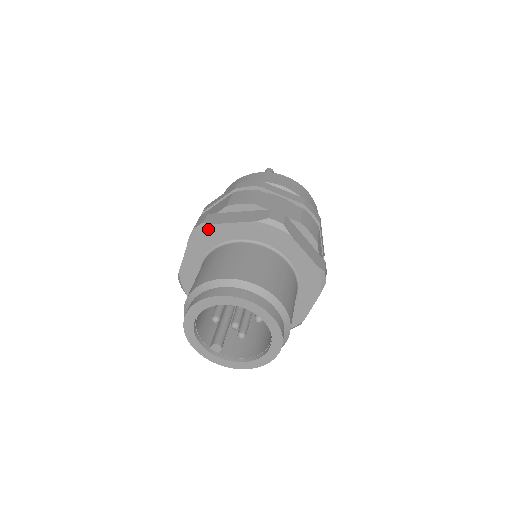
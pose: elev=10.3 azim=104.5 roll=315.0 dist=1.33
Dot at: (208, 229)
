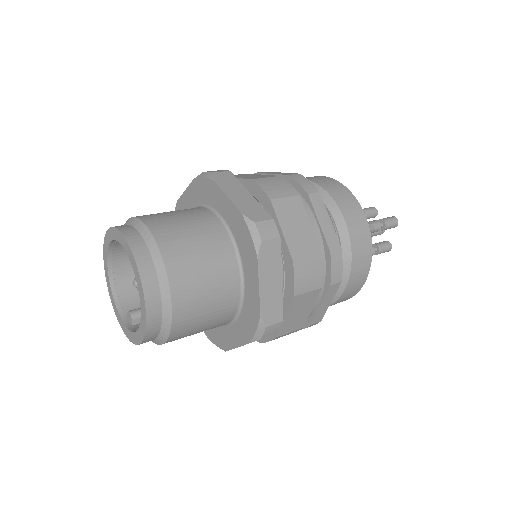
Dot at: (177, 208)
